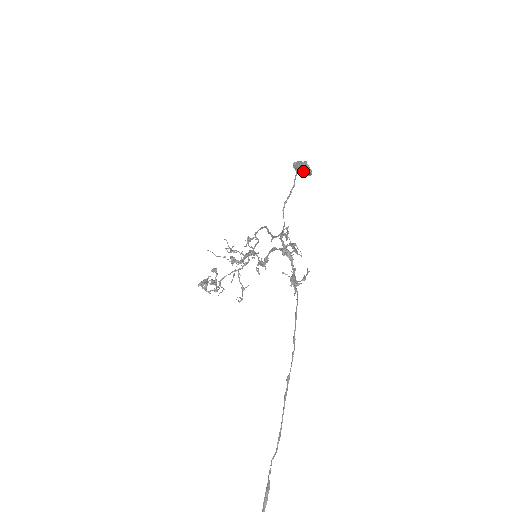
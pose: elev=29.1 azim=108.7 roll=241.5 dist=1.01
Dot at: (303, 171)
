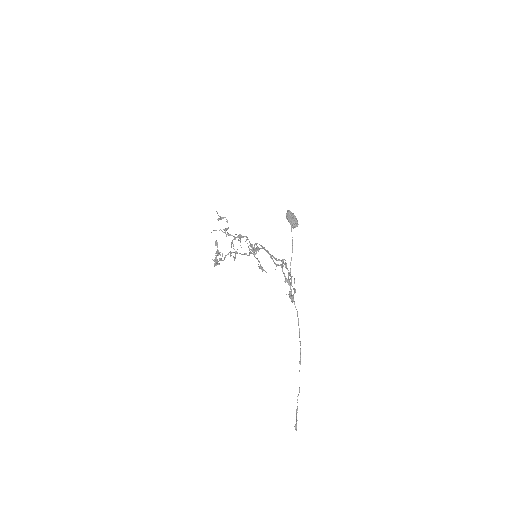
Dot at: (294, 226)
